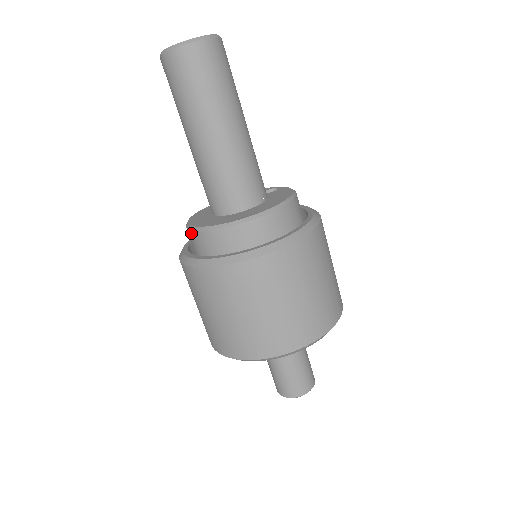
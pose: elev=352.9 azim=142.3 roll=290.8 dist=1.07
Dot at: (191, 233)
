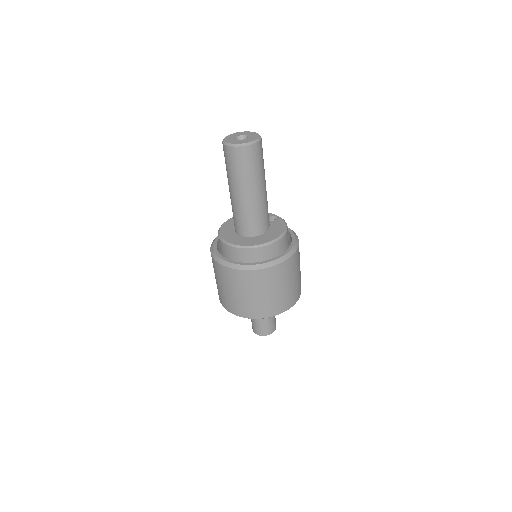
Dot at: (221, 242)
